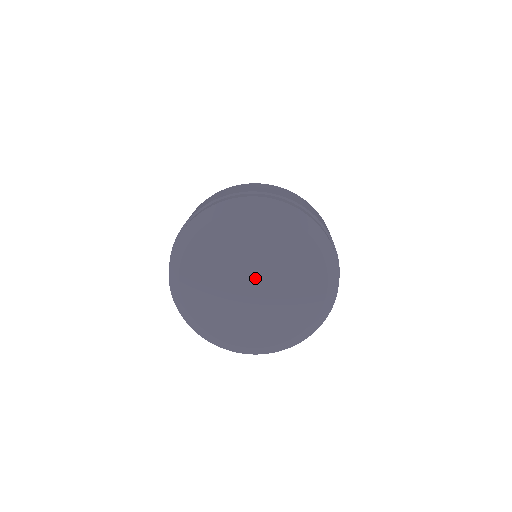
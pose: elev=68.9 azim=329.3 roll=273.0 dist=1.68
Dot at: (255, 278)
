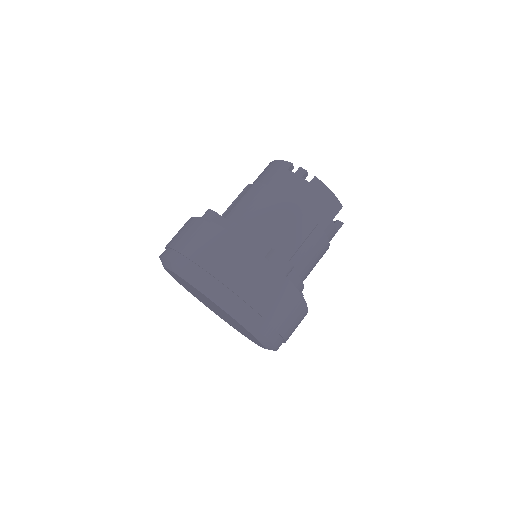
Dot at: occluded
